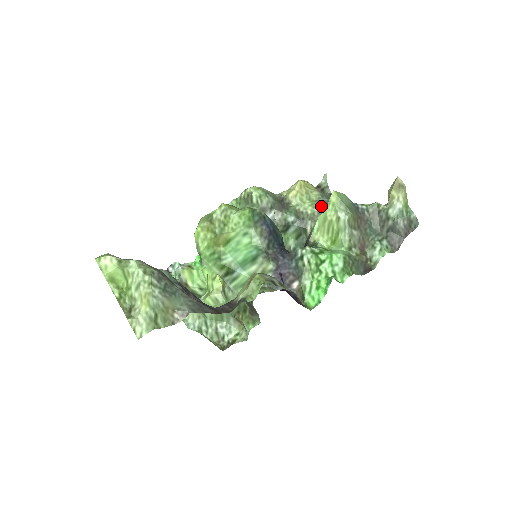
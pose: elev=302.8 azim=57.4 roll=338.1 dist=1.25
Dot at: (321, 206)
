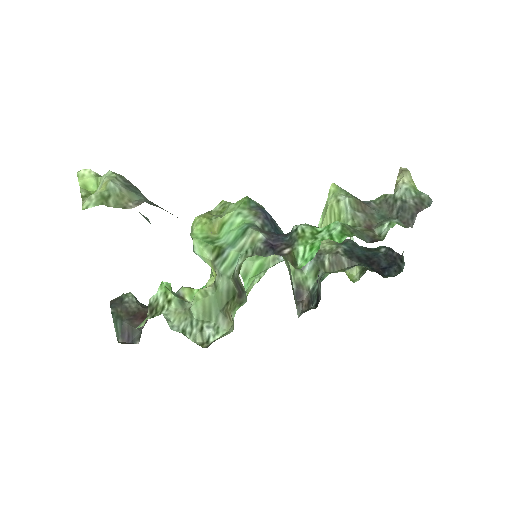
Dot at: (340, 243)
